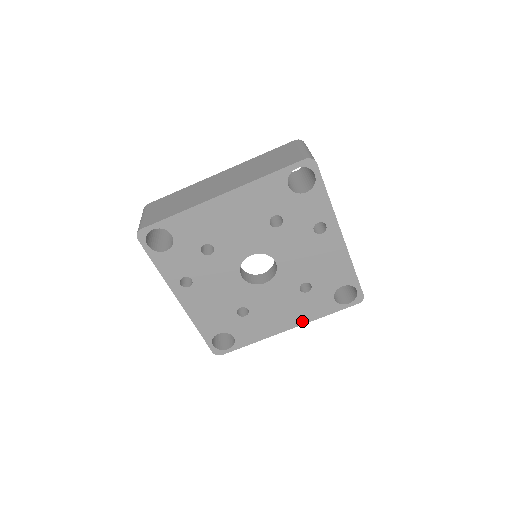
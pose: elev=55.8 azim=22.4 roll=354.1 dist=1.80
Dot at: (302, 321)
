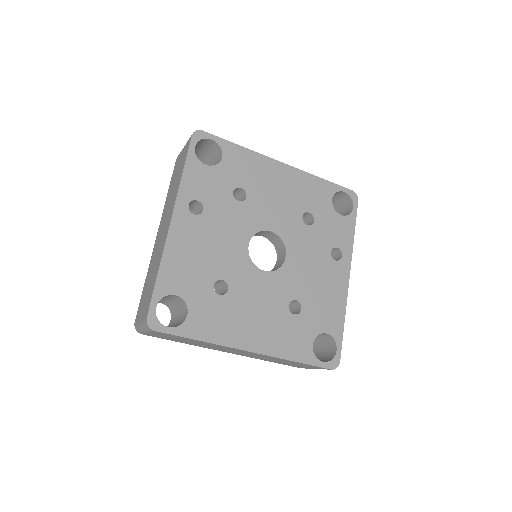
Dot at: (269, 350)
